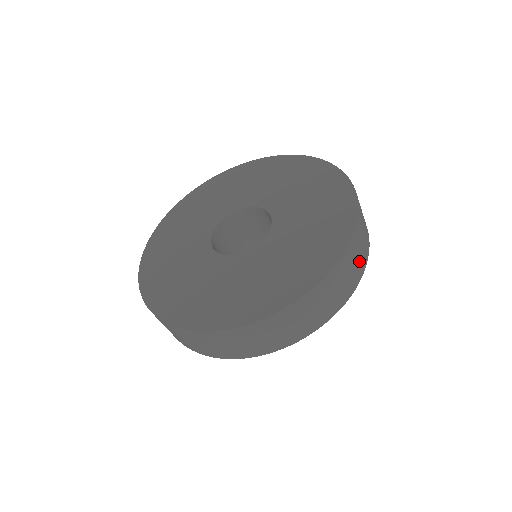
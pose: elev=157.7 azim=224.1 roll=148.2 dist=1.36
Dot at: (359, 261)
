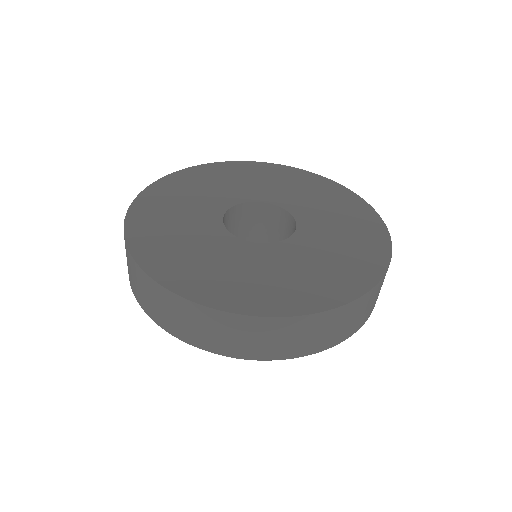
Dot at: occluded
